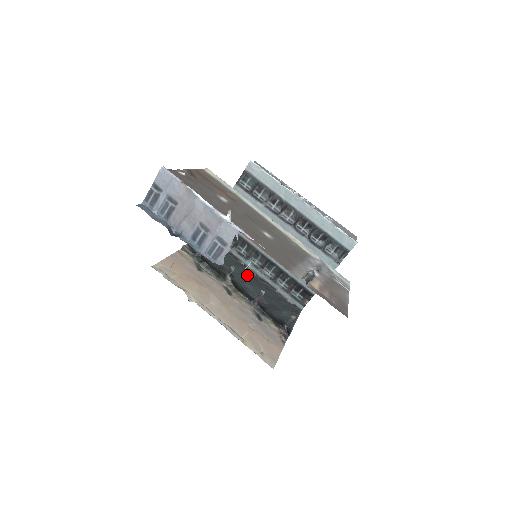
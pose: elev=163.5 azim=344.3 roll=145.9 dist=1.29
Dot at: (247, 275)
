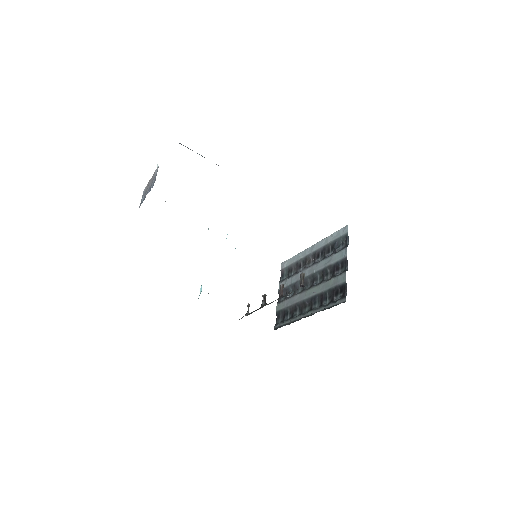
Dot at: occluded
